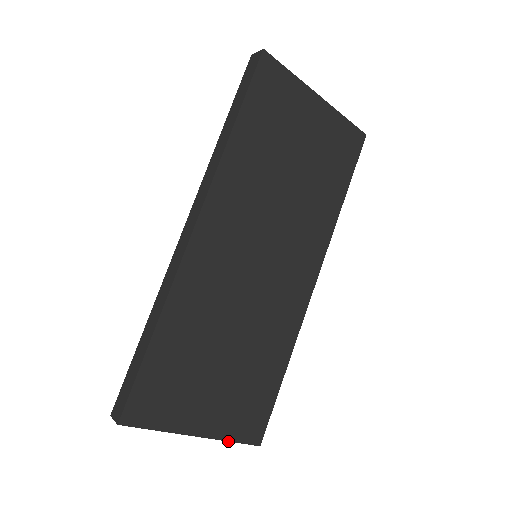
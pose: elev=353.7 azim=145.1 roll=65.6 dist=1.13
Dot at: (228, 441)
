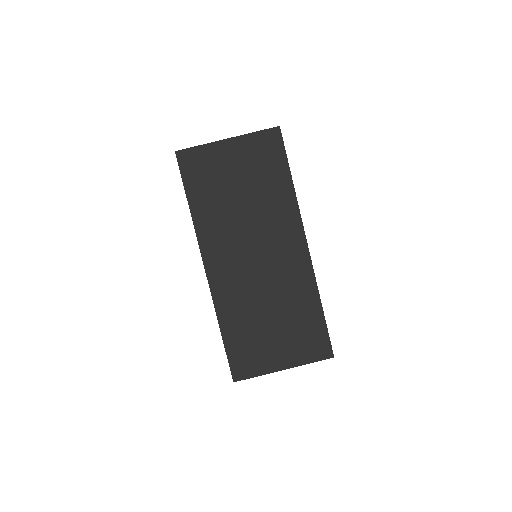
Dot at: occluded
